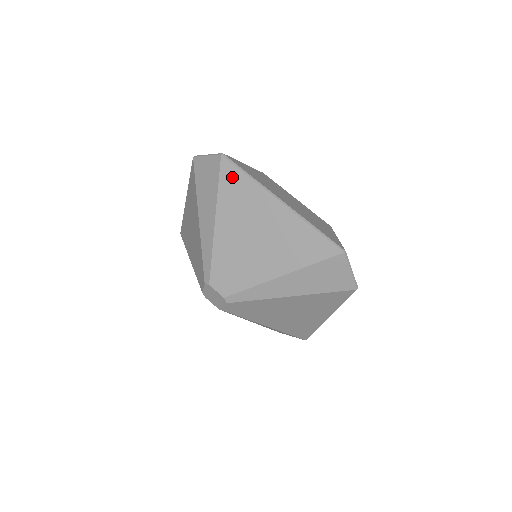
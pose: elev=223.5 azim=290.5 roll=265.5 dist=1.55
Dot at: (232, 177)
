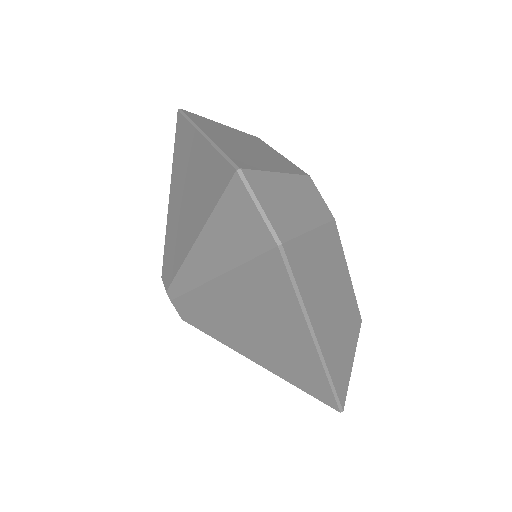
Dot at: (273, 275)
